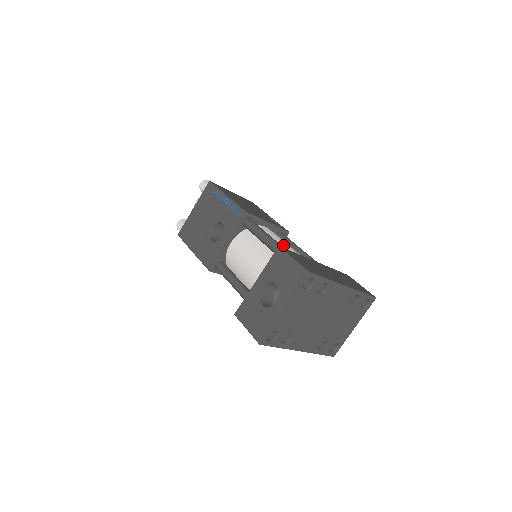
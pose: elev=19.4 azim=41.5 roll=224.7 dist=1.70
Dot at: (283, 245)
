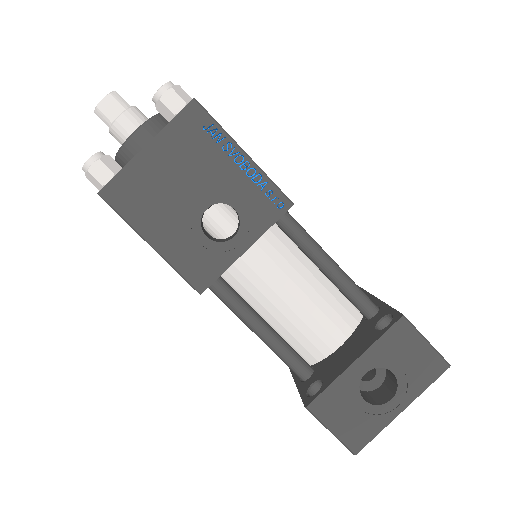
Dot at: occluded
